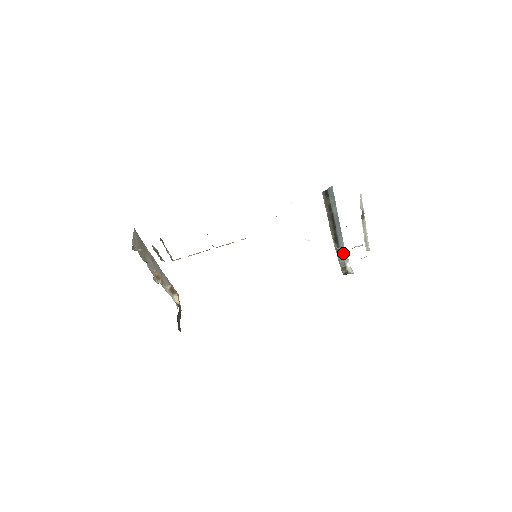
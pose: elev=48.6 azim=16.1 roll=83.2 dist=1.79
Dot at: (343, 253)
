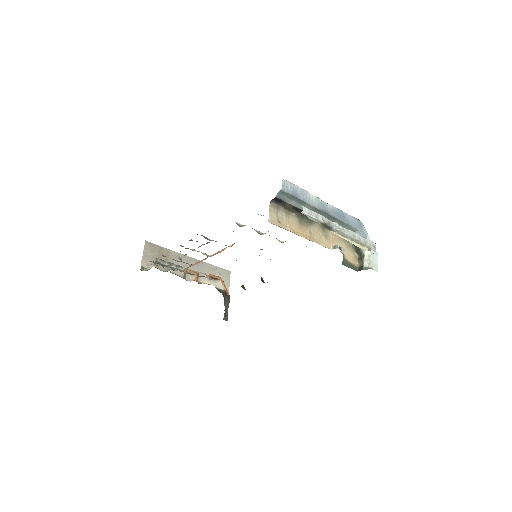
Dot at: occluded
